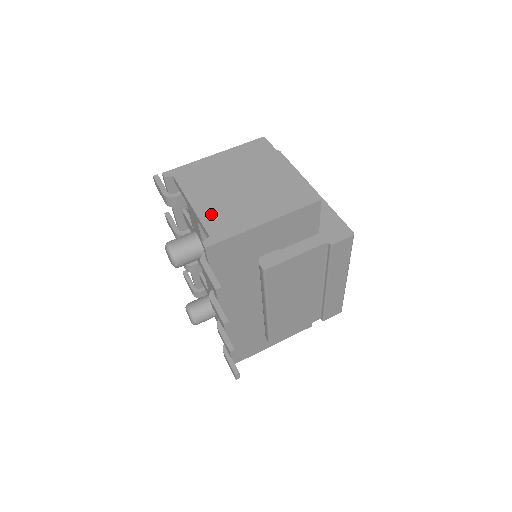
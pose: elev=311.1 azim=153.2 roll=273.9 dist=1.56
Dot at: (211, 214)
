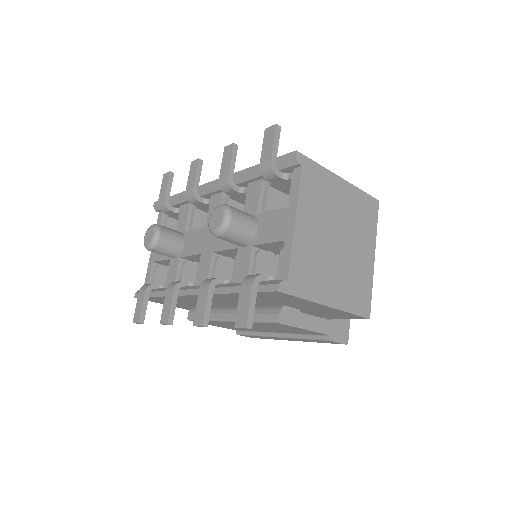
Dot at: (303, 253)
